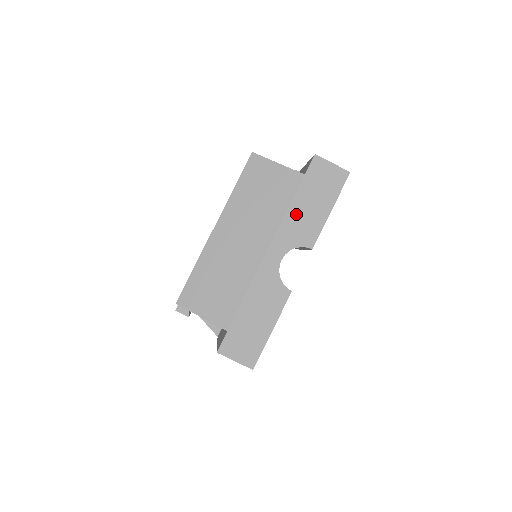
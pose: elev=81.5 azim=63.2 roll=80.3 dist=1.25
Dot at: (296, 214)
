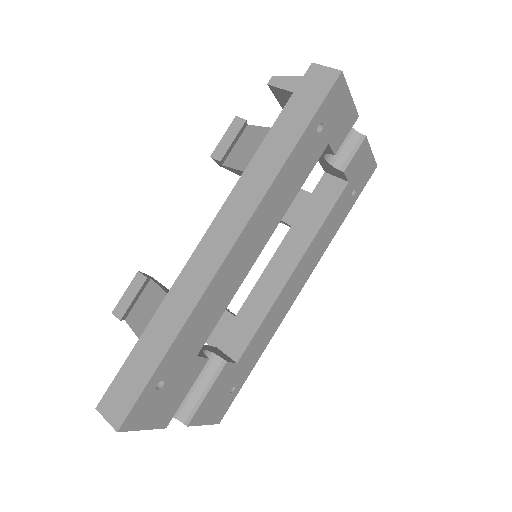
Dot at: occluded
